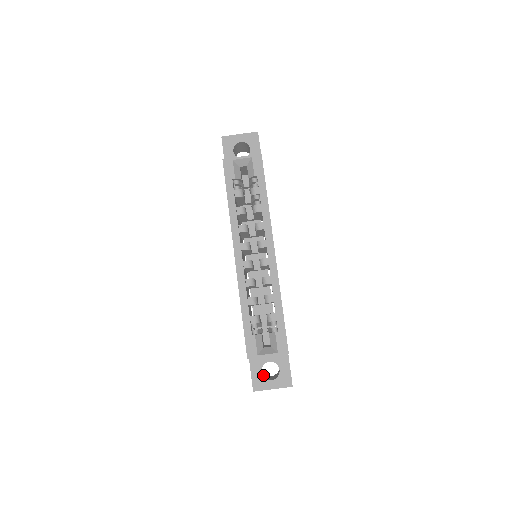
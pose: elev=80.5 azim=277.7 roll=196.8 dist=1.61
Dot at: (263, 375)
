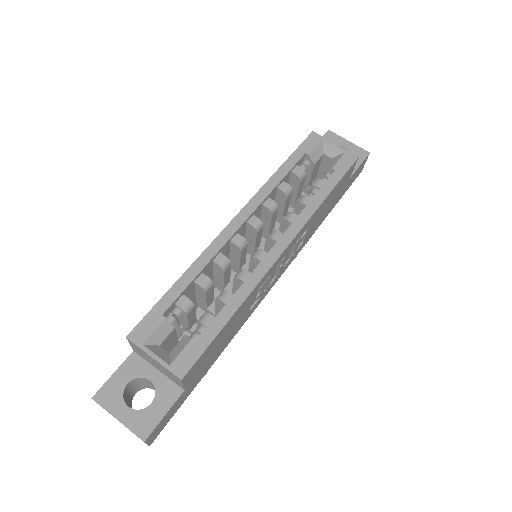
Dot at: (126, 393)
